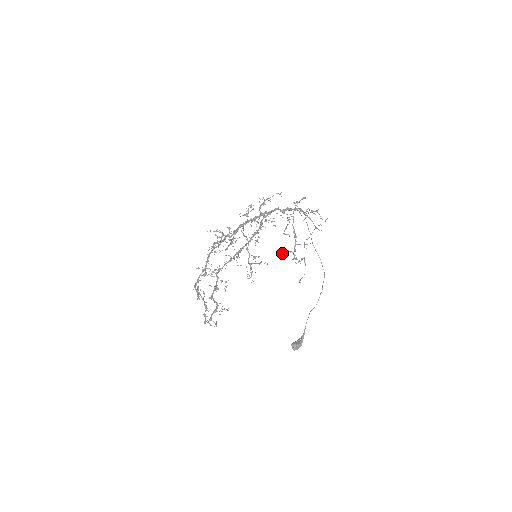
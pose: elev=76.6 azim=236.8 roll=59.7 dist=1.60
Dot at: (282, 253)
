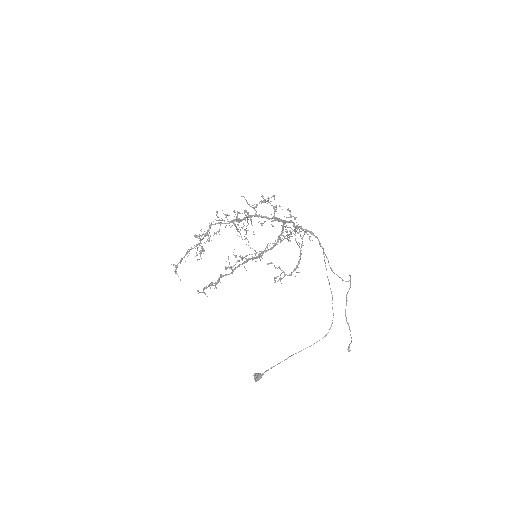
Dot at: (276, 267)
